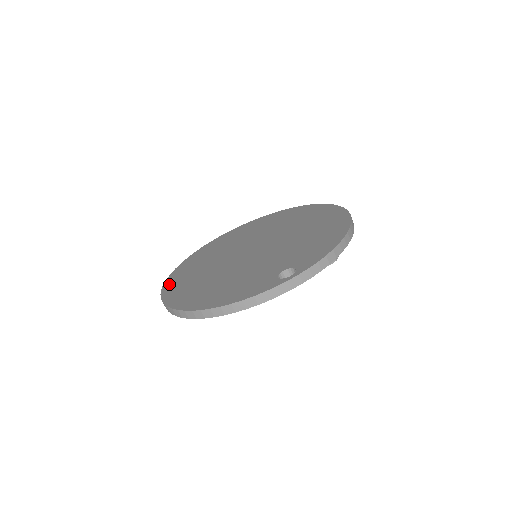
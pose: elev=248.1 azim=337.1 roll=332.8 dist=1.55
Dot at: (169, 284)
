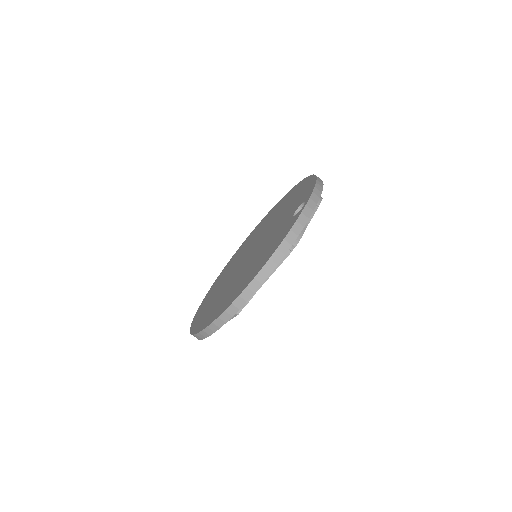
Dot at: (198, 327)
